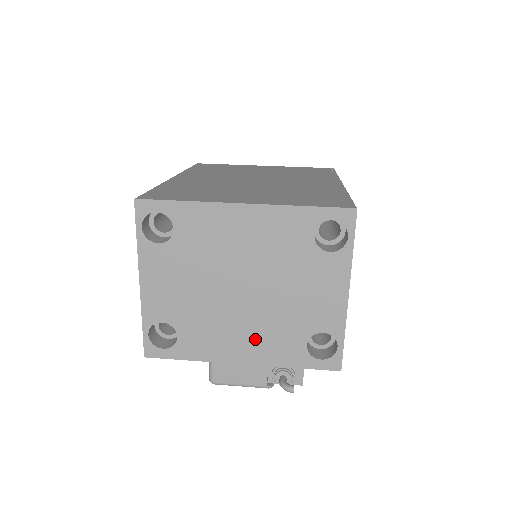
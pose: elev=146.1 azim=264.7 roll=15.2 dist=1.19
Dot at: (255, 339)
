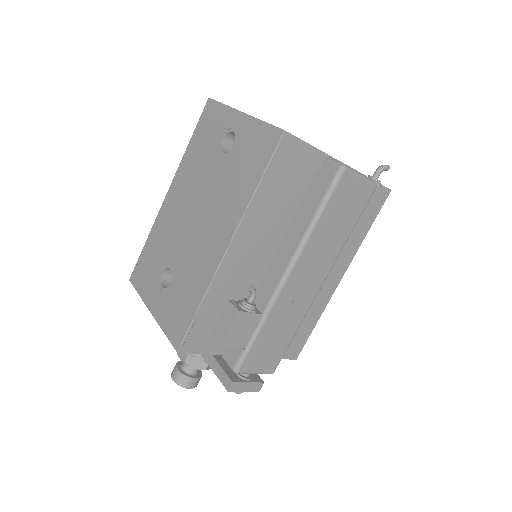
Dot at: occluded
